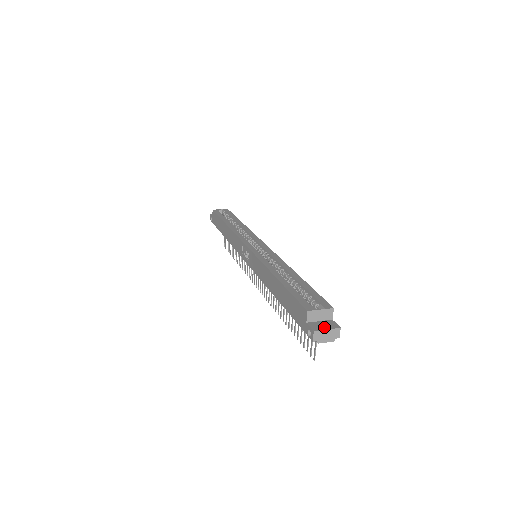
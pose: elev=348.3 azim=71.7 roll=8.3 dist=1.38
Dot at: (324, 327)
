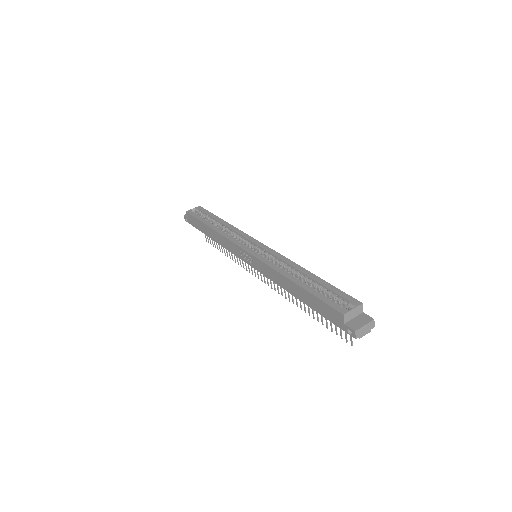
Dot at: (361, 324)
